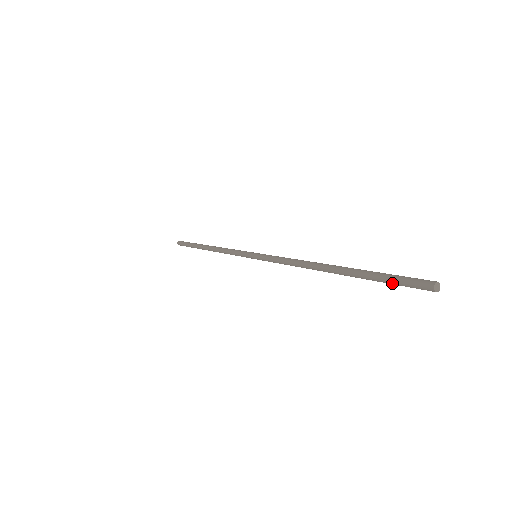
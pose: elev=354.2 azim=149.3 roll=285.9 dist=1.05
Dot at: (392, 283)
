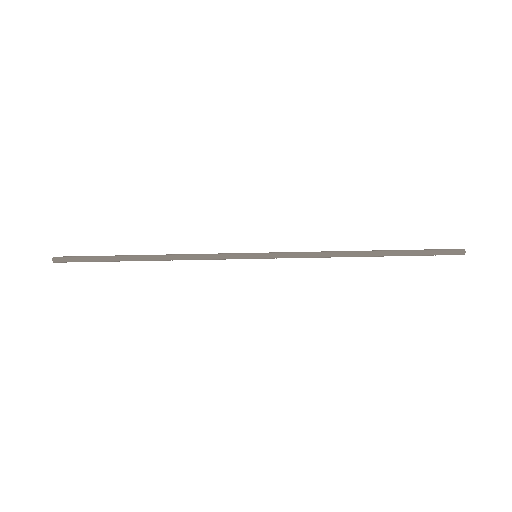
Dot at: (433, 251)
